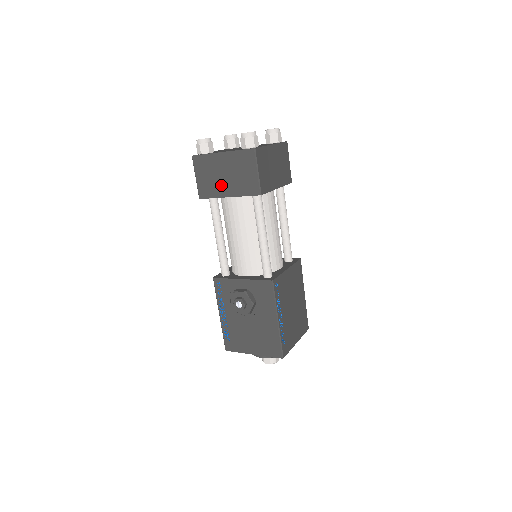
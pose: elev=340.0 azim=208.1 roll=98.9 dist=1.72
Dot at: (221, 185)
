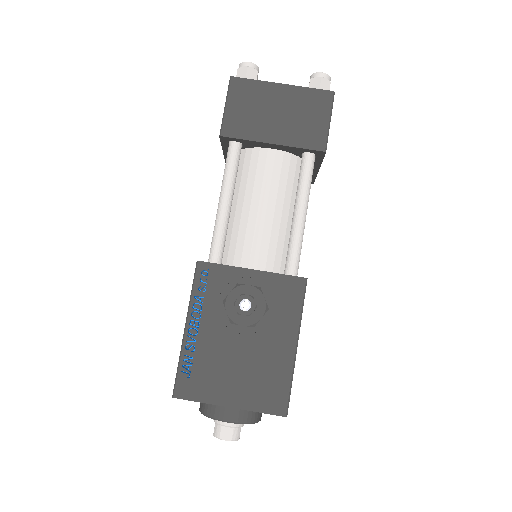
Dot at: (266, 125)
